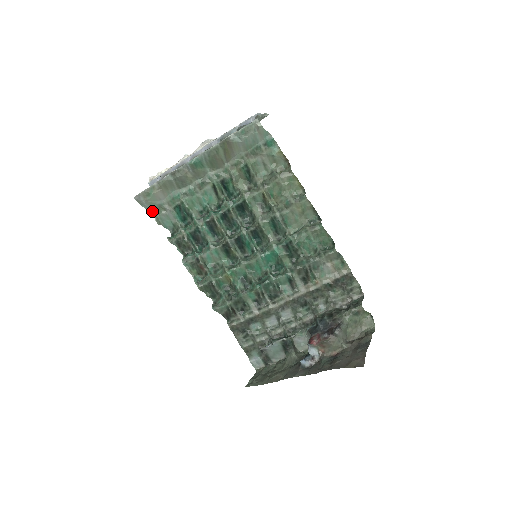
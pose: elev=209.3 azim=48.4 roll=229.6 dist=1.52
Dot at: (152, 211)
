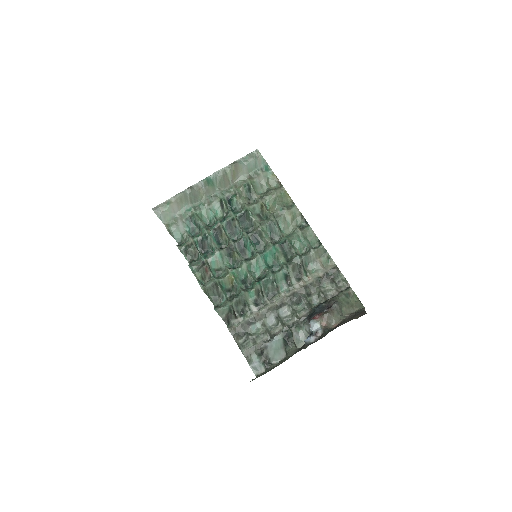
Dot at: (165, 223)
